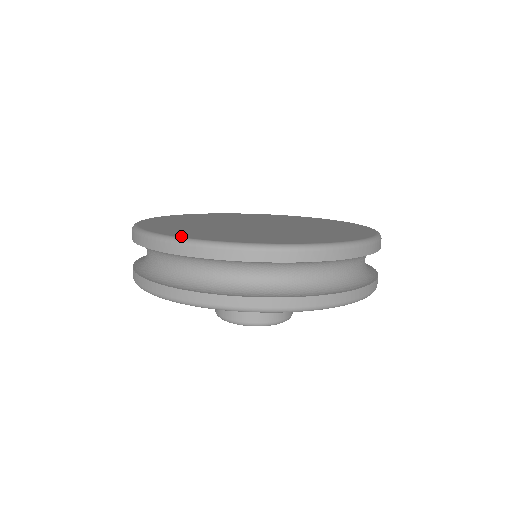
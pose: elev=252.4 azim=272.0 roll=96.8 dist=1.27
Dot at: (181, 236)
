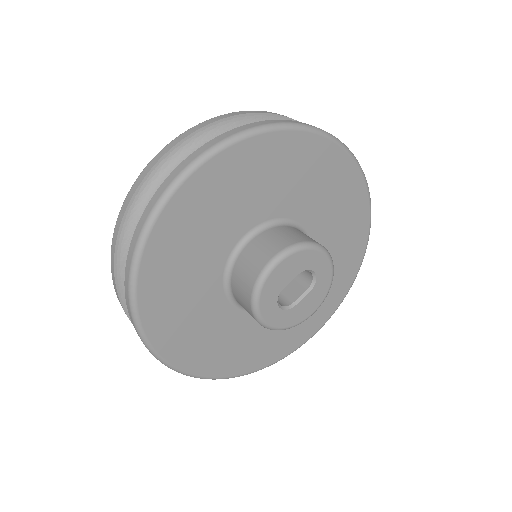
Dot at: occluded
